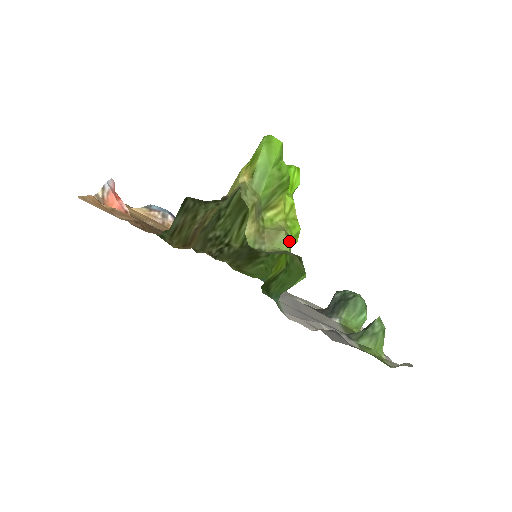
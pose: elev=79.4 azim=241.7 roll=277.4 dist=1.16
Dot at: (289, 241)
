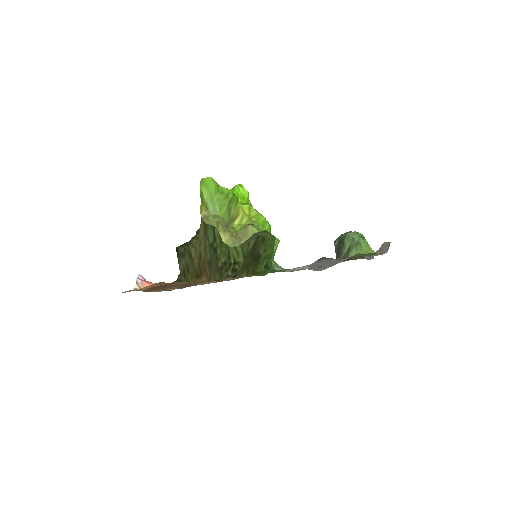
Dot at: (258, 228)
